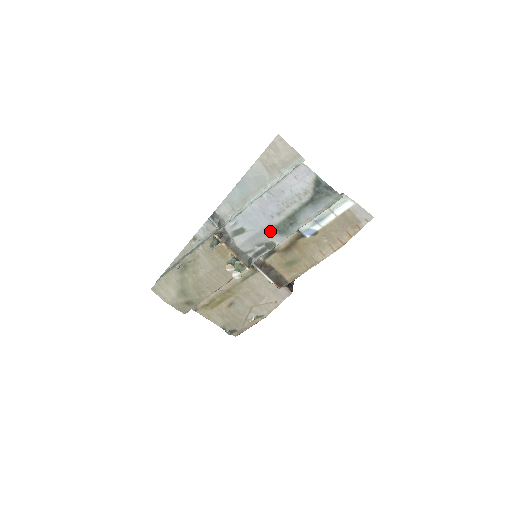
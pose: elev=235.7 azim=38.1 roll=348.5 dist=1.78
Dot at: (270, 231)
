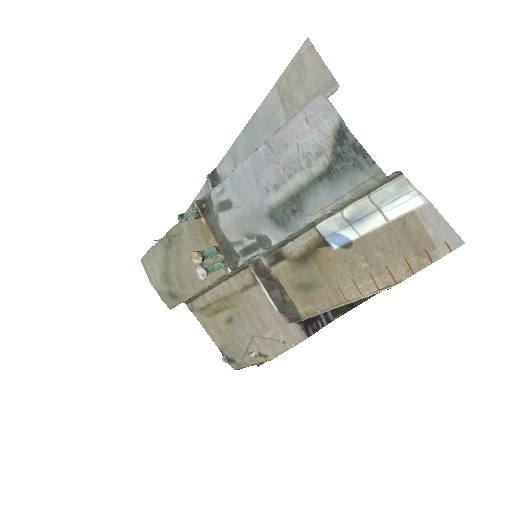
Dot at: (264, 216)
